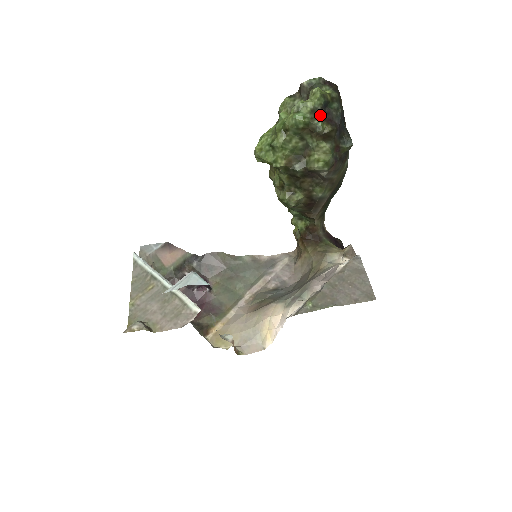
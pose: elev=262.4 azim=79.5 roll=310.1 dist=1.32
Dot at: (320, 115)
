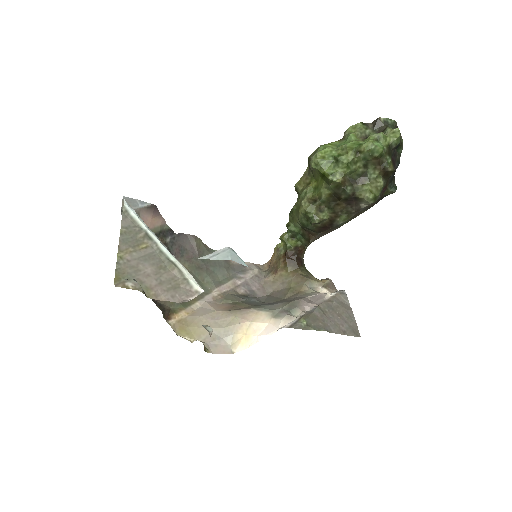
Dot at: (391, 153)
